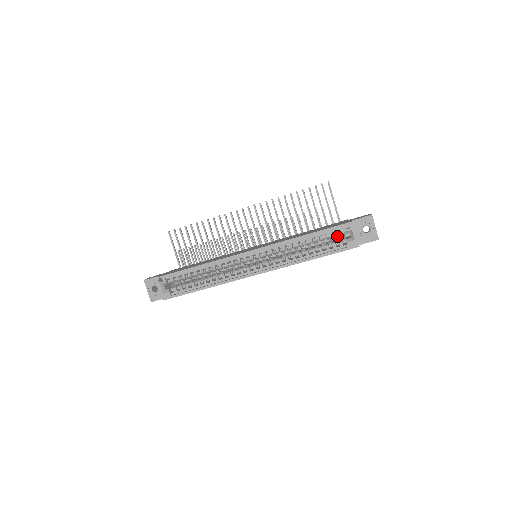
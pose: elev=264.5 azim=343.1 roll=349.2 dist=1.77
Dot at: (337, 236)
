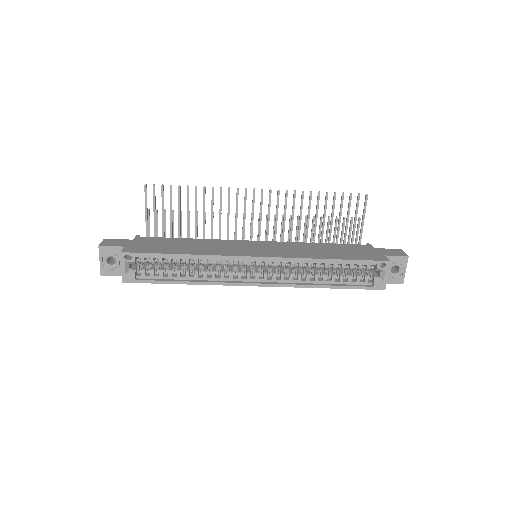
Dot at: occluded
